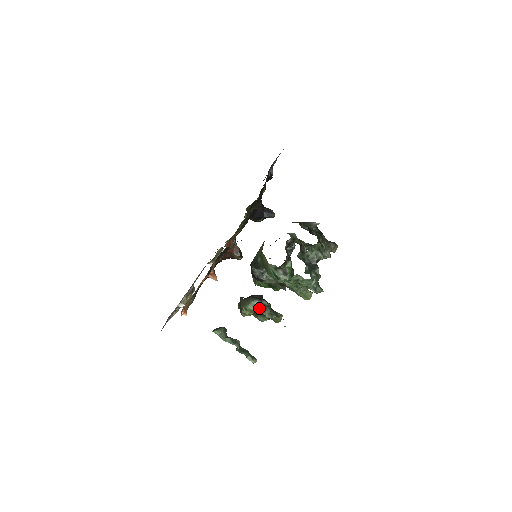
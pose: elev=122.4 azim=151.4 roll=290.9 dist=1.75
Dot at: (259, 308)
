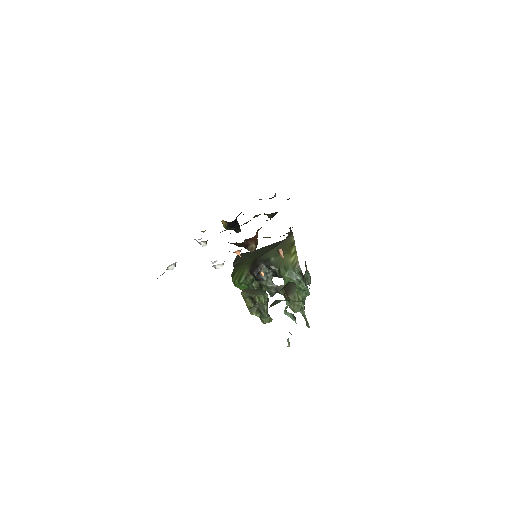
Dot at: (266, 302)
